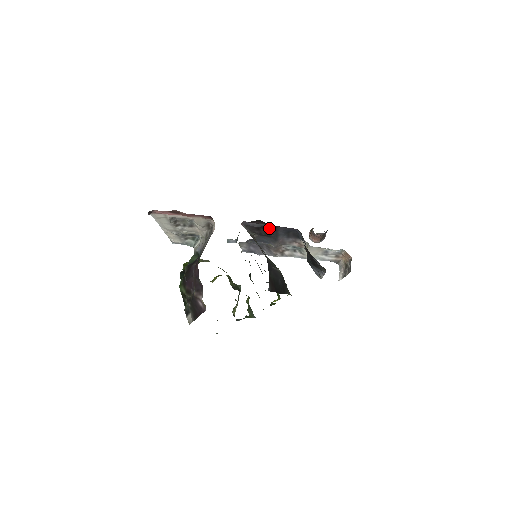
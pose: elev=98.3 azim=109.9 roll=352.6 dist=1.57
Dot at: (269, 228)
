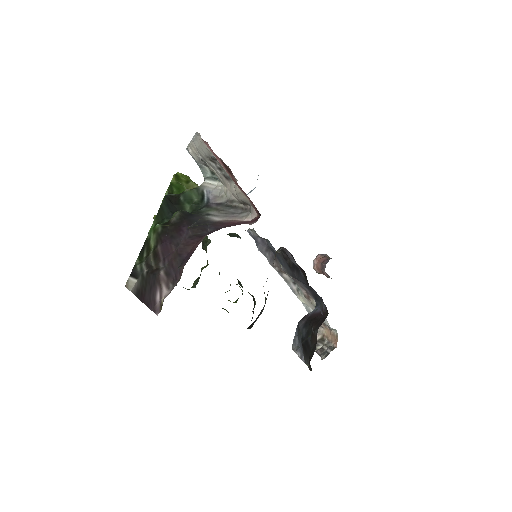
Dot at: (302, 275)
